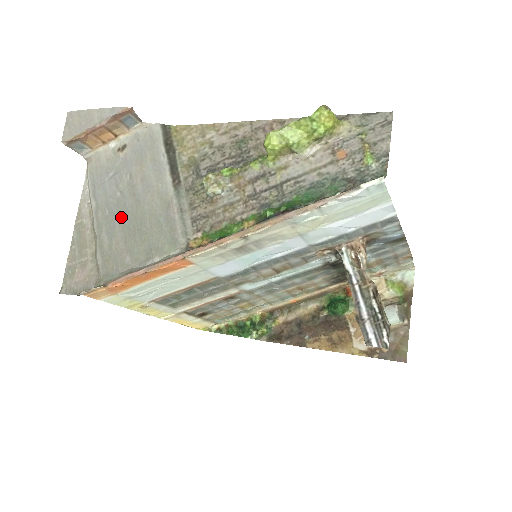
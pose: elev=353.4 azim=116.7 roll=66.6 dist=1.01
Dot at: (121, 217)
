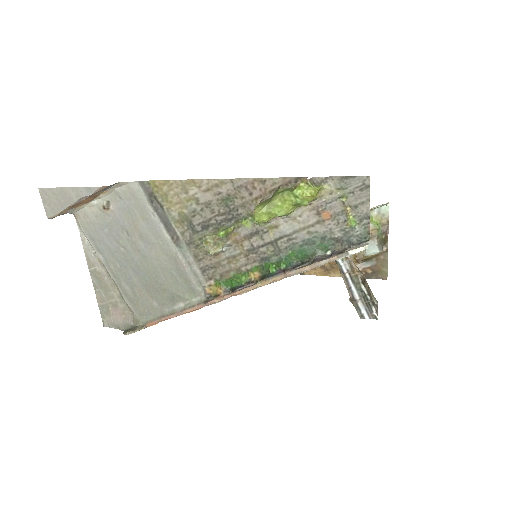
Dot at: (134, 270)
